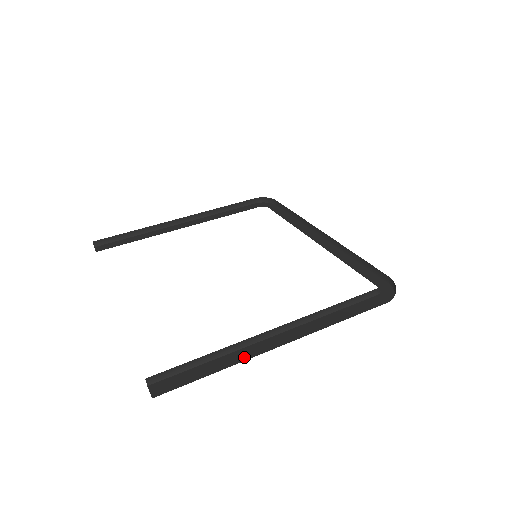
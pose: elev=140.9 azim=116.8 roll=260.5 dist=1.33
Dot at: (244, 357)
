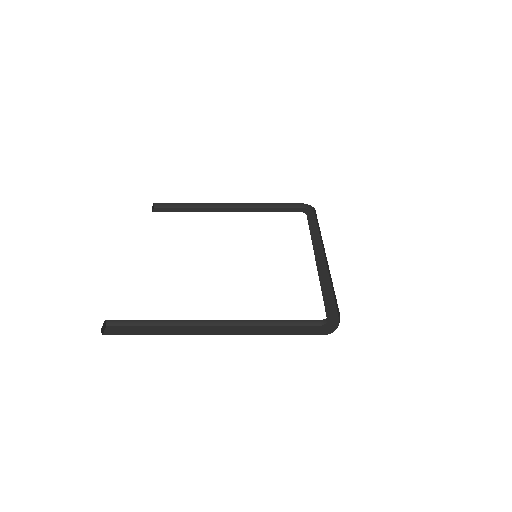
Dot at: (180, 332)
